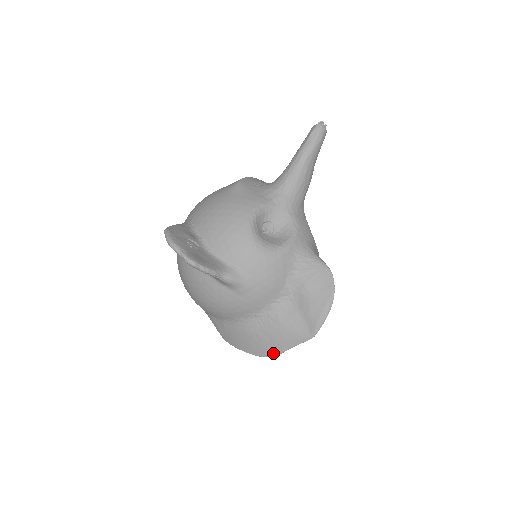
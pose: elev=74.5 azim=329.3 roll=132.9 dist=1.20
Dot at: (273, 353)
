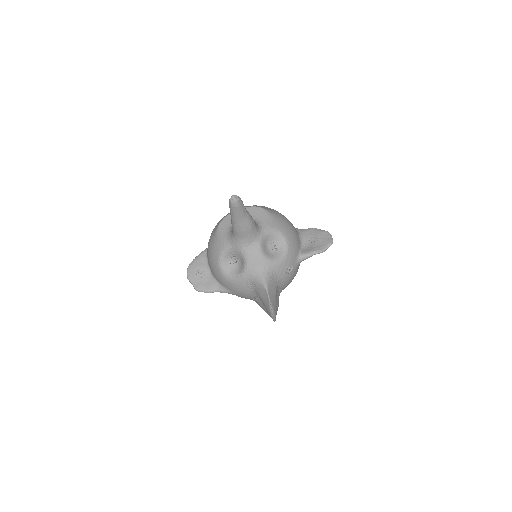
Dot at: occluded
